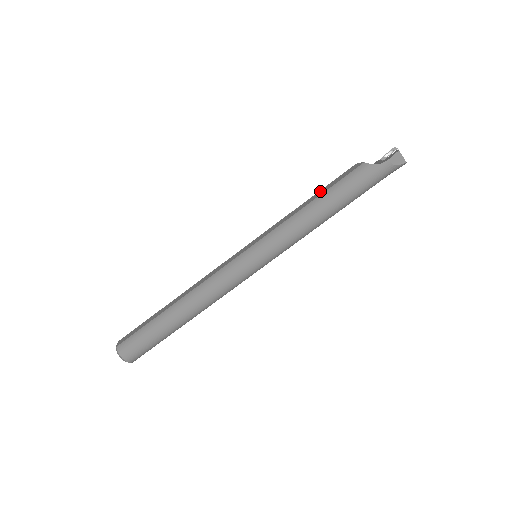
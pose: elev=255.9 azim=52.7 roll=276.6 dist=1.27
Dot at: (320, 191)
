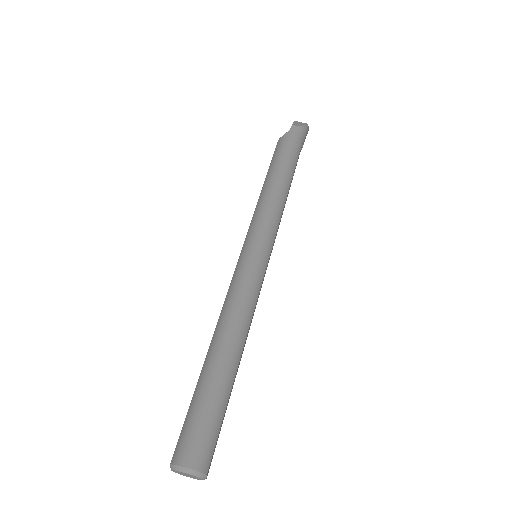
Dot at: occluded
